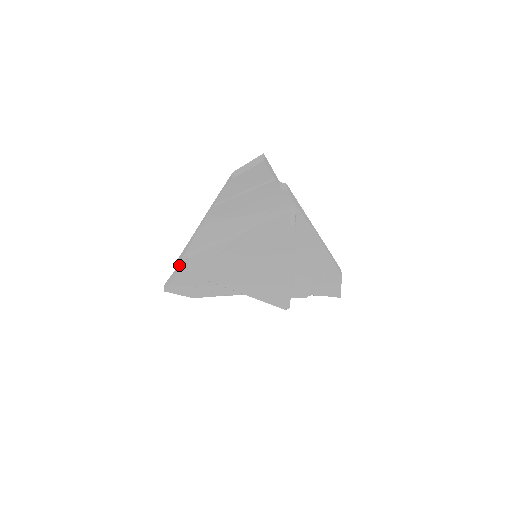
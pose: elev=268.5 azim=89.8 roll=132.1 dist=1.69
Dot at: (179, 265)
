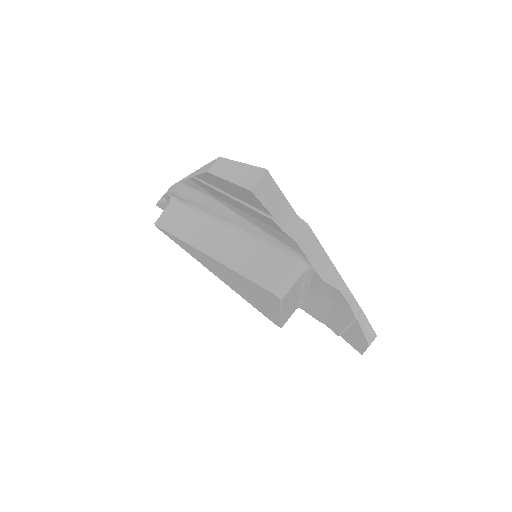
Dot at: (166, 197)
